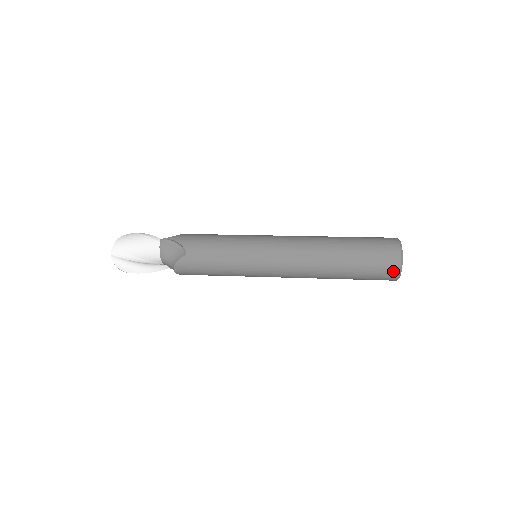
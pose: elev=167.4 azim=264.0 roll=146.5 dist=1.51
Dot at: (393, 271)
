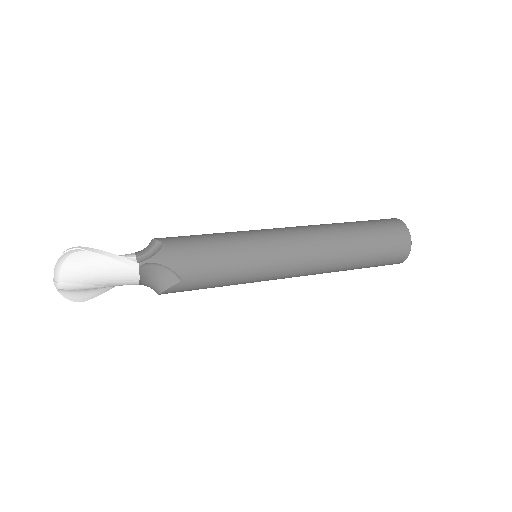
Dot at: (398, 262)
